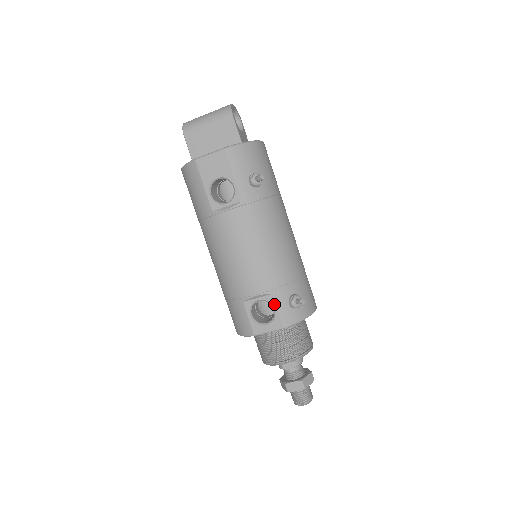
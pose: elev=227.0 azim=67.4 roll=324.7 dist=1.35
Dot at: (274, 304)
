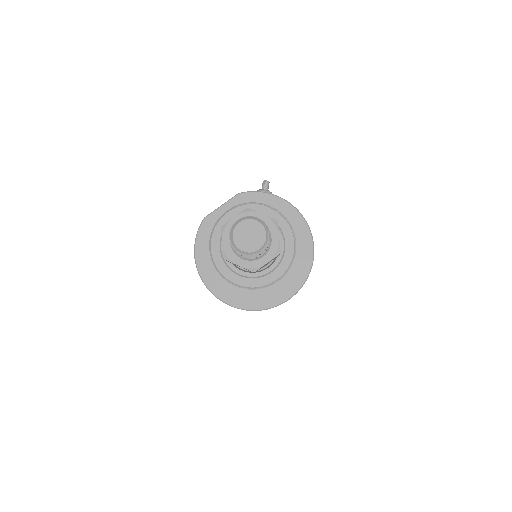
Dot at: occluded
